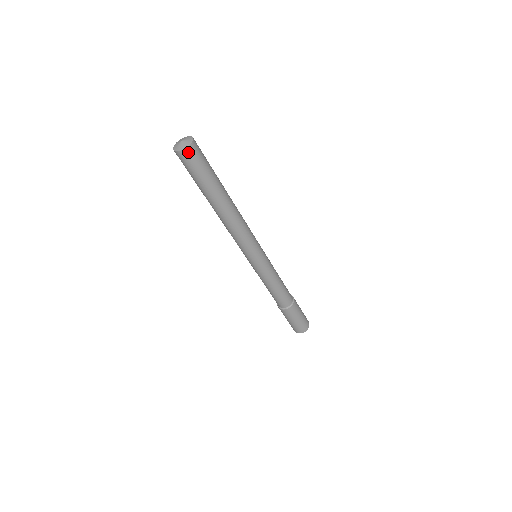
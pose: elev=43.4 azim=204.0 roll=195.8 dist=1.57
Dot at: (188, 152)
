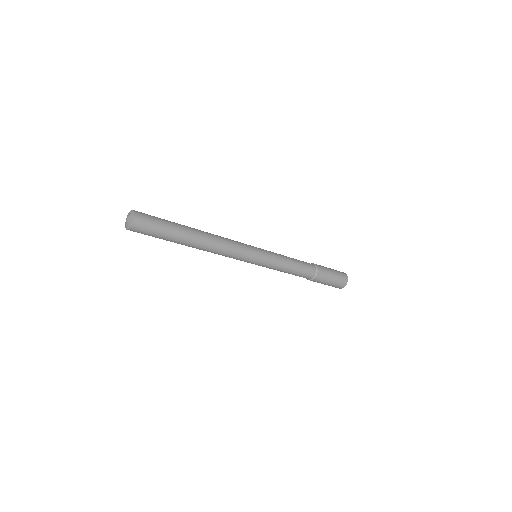
Dot at: (133, 230)
